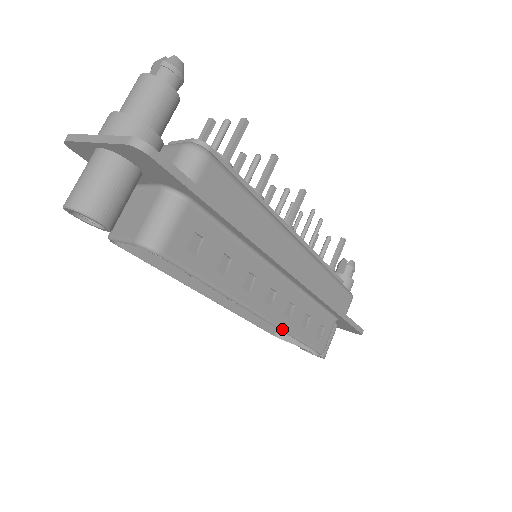
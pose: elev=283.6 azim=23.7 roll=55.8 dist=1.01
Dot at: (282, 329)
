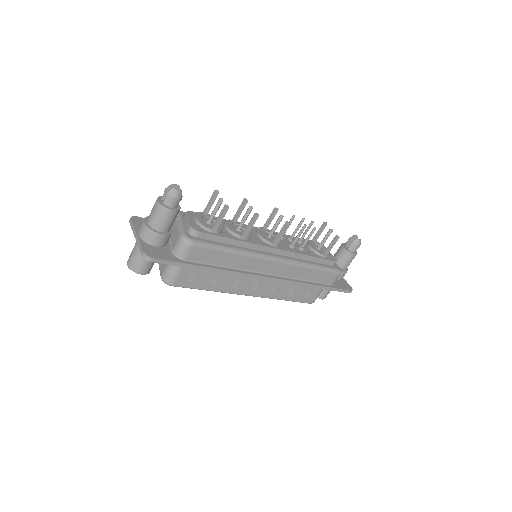
Dot at: (269, 298)
